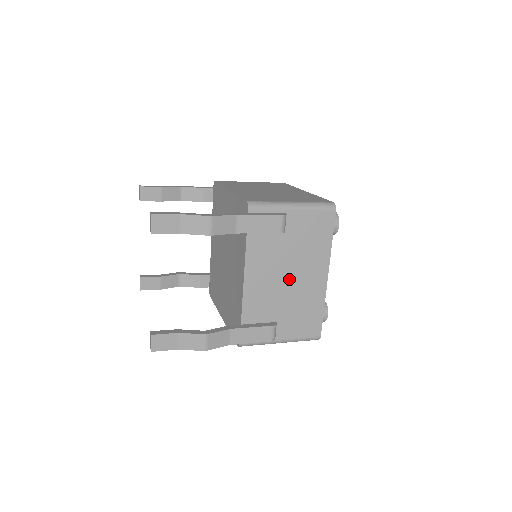
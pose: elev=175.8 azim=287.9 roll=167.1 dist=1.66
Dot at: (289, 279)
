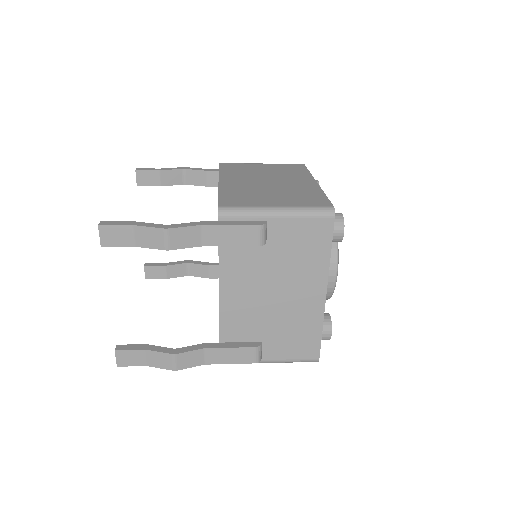
Dot at: (276, 296)
